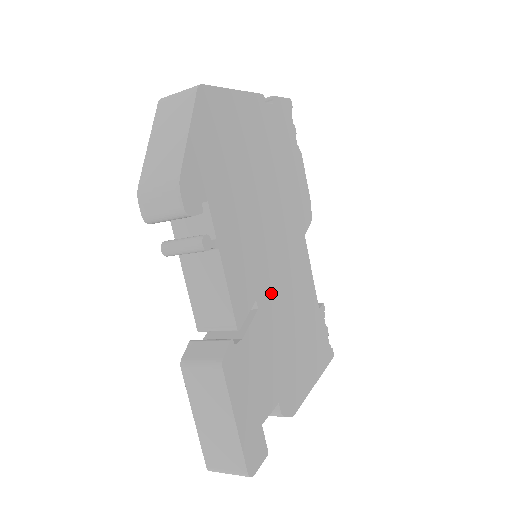
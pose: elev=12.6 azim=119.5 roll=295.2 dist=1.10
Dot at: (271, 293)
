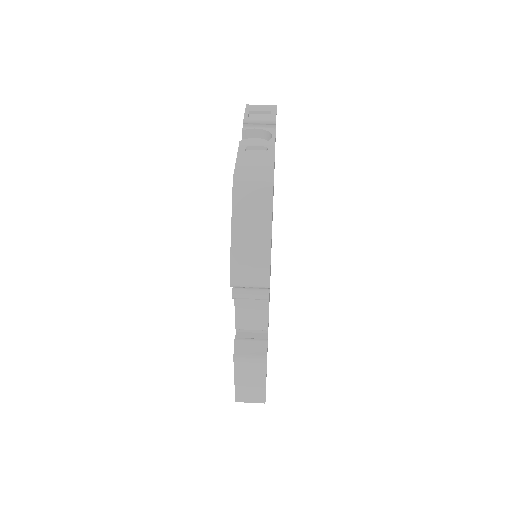
Dot at: occluded
